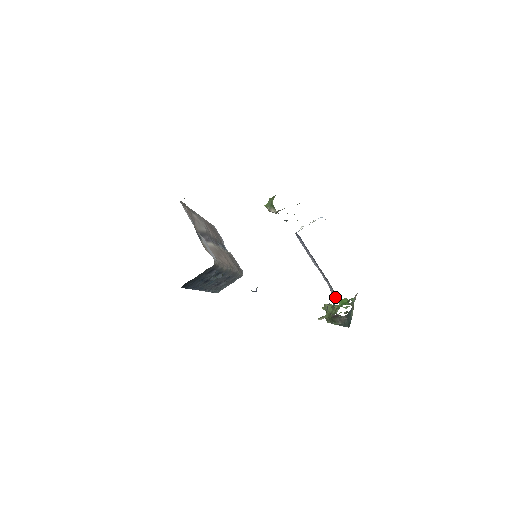
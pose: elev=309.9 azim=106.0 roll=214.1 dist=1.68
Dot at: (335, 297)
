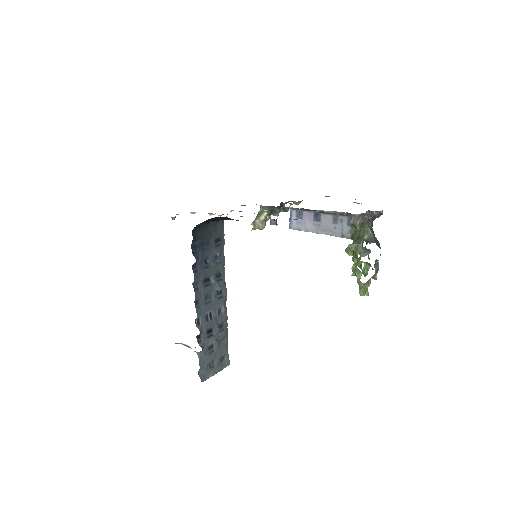
Dot at: occluded
